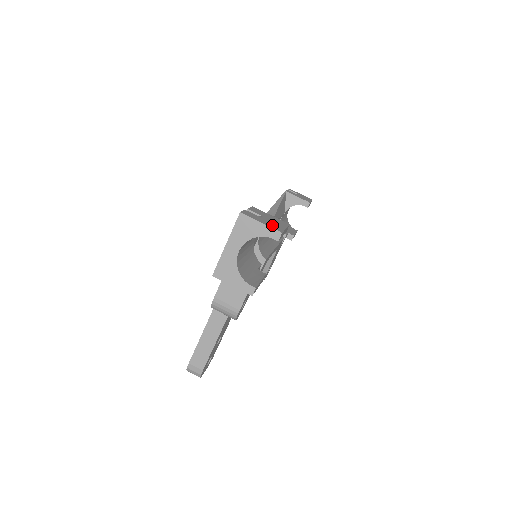
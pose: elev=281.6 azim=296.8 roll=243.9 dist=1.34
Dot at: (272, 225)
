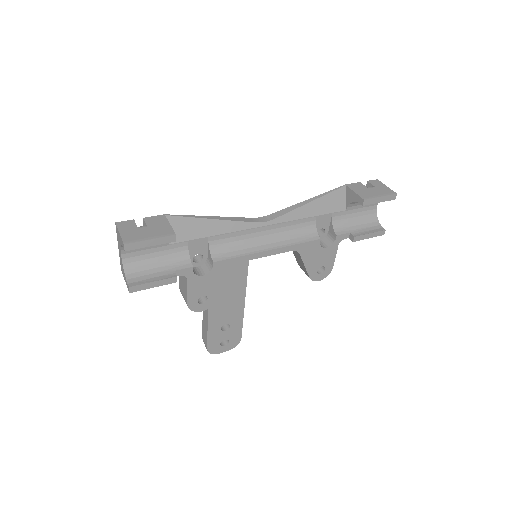
Dot at: (131, 236)
